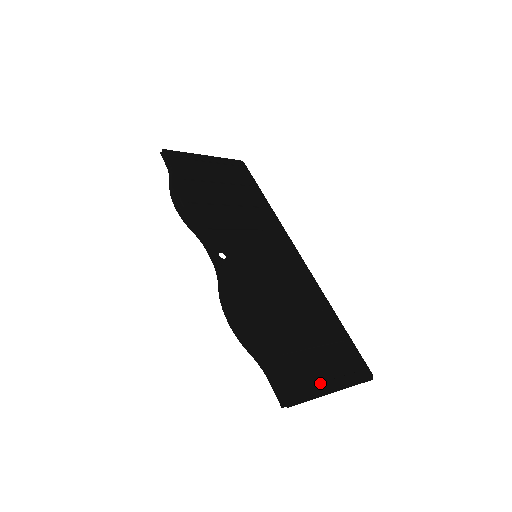
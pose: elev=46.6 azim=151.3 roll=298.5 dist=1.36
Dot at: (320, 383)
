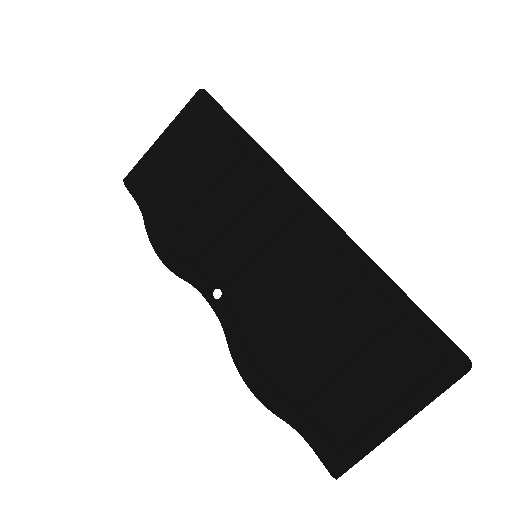
Dot at: (376, 423)
